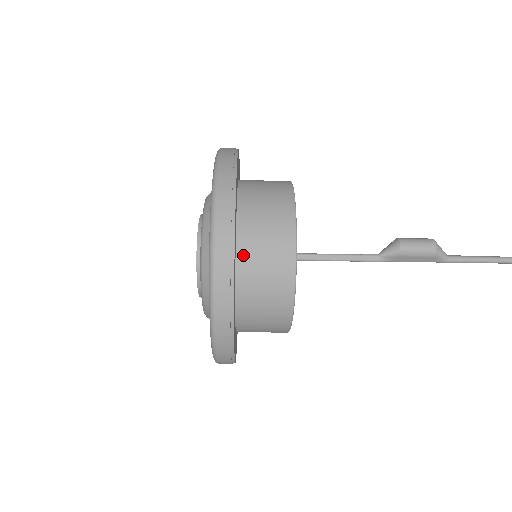
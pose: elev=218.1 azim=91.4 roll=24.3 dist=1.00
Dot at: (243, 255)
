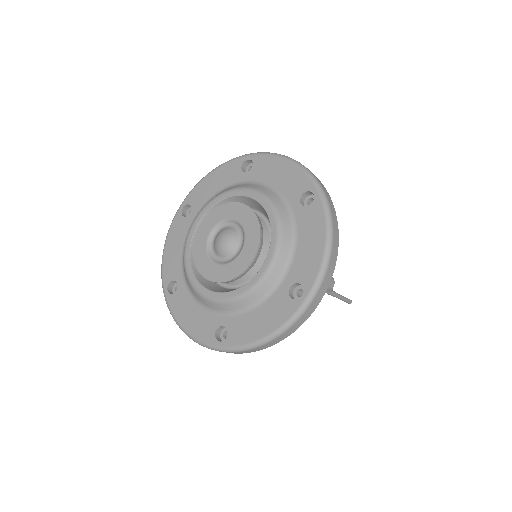
Dot at: occluded
